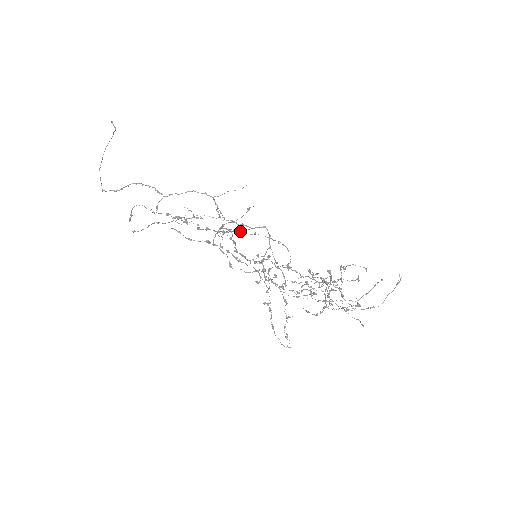
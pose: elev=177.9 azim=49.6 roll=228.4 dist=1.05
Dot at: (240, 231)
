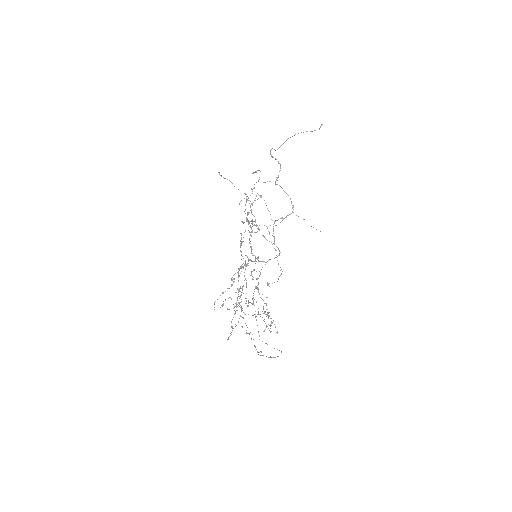
Dot at: occluded
